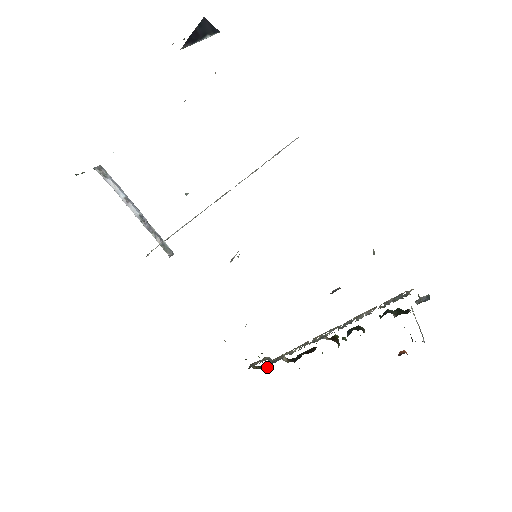
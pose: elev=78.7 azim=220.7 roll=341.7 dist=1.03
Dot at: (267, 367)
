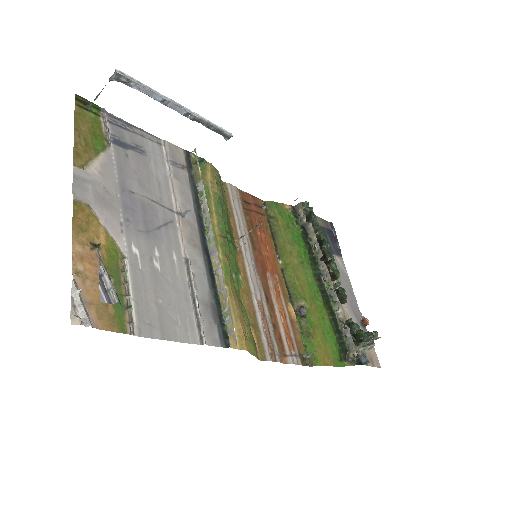
Dot at: (307, 218)
